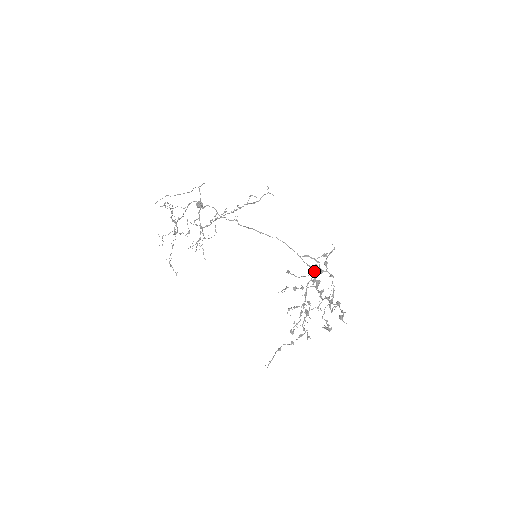
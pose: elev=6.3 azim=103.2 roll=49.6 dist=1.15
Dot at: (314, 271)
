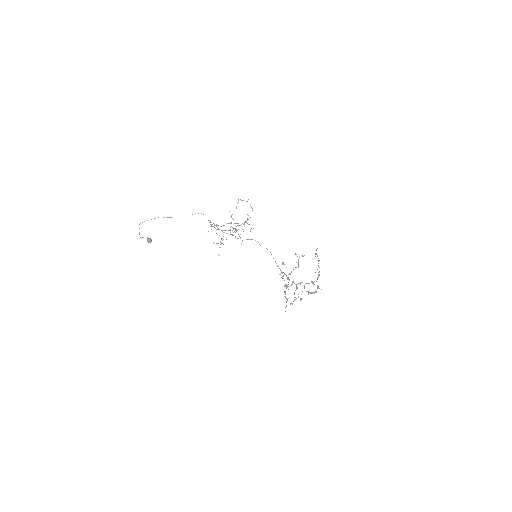
Dot at: (283, 272)
